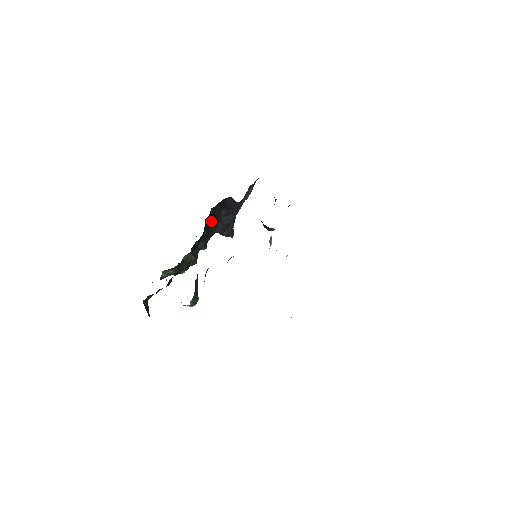
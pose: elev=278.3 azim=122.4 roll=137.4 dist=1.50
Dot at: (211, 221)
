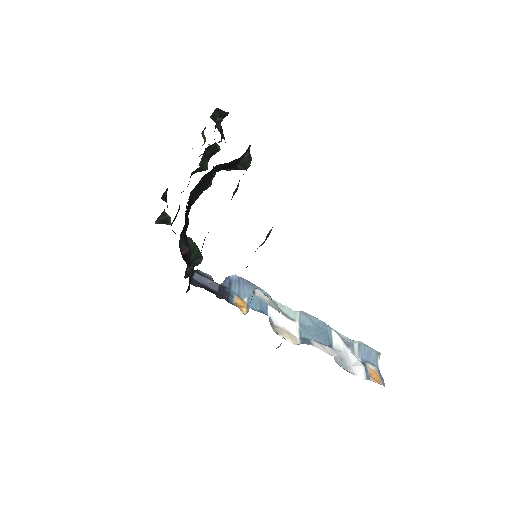
Dot at: (201, 185)
